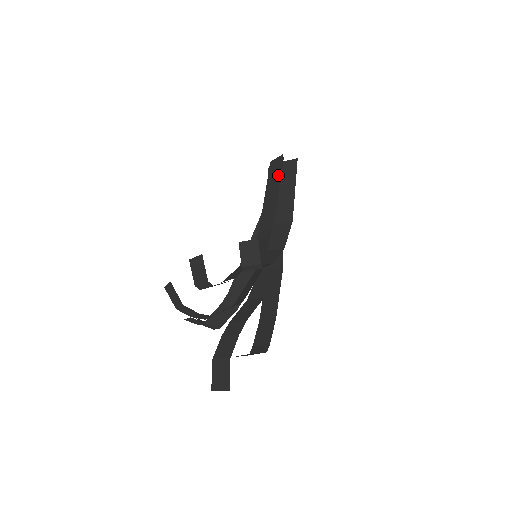
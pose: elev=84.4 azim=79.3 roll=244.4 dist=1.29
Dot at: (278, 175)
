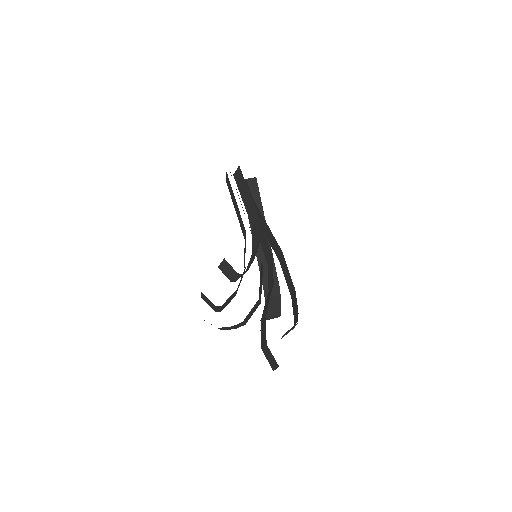
Dot at: (232, 190)
